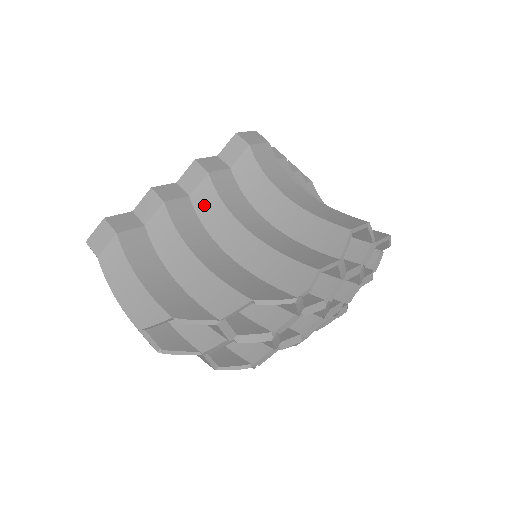
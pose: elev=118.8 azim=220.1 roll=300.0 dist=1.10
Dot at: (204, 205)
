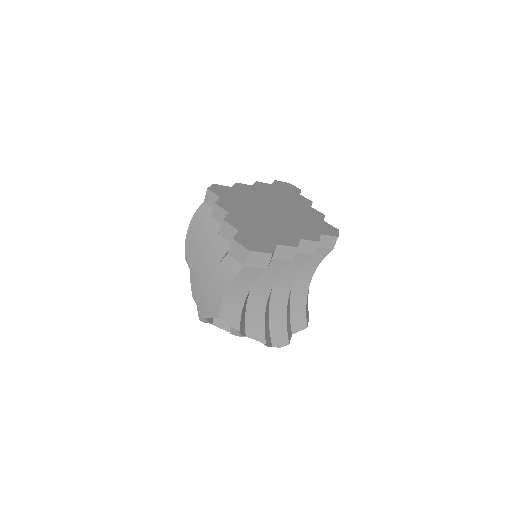
Dot at: (293, 263)
